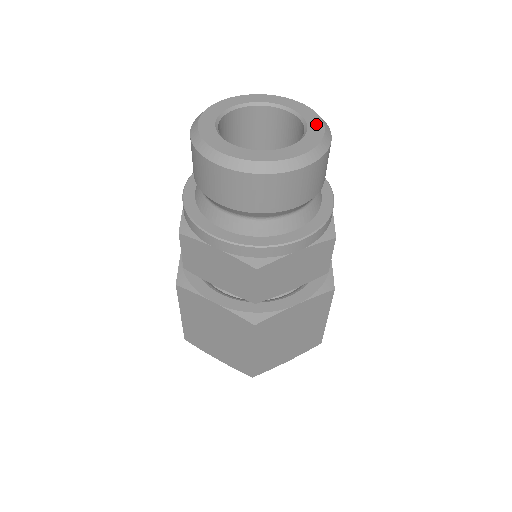
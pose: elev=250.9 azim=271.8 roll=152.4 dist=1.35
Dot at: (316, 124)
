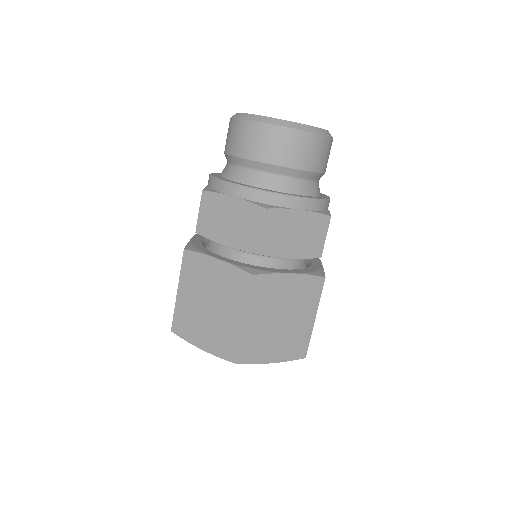
Dot at: occluded
